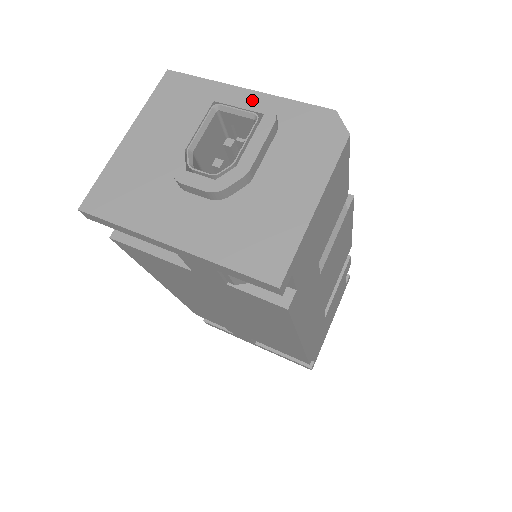
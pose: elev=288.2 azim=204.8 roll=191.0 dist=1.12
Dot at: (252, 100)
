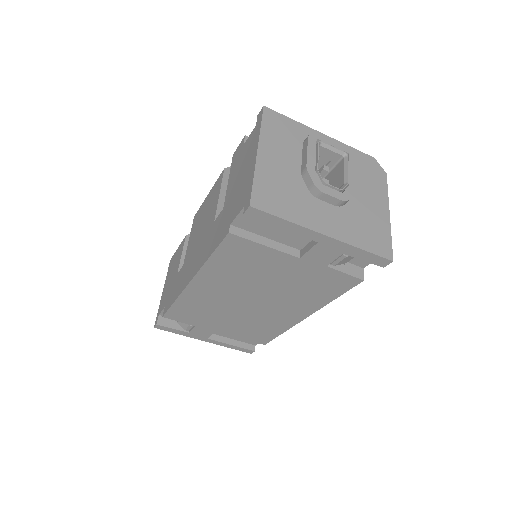
Dot at: (338, 143)
